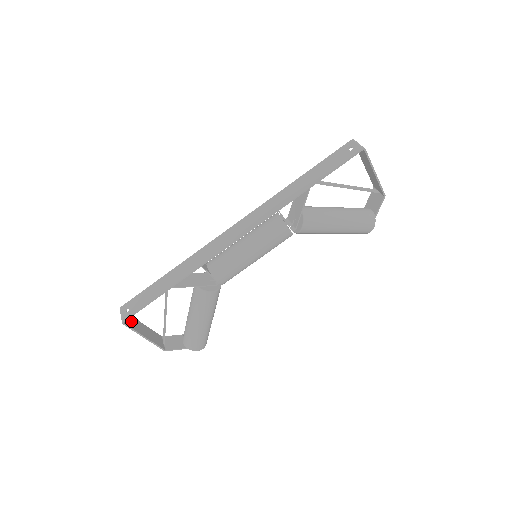
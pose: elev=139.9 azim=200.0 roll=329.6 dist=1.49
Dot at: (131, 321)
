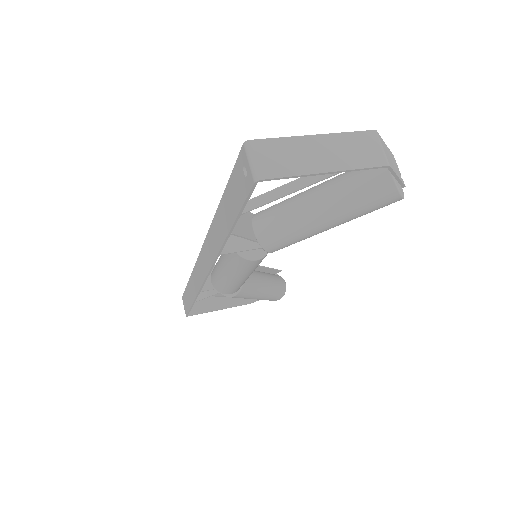
Dot at: (198, 303)
